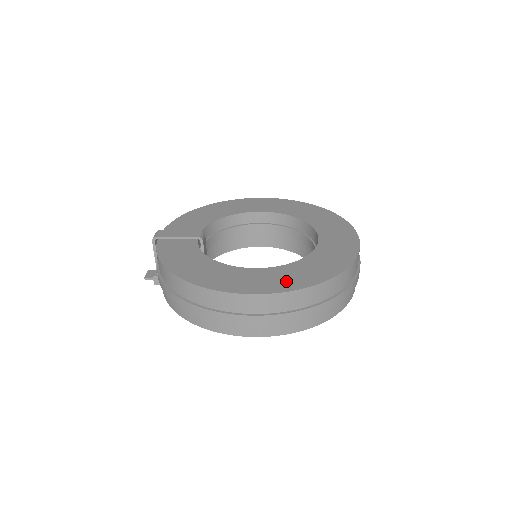
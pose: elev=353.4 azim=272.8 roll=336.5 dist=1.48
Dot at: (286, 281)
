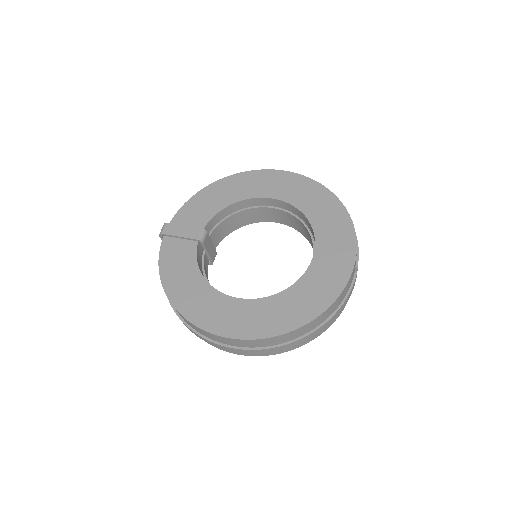
Dot at: (258, 324)
